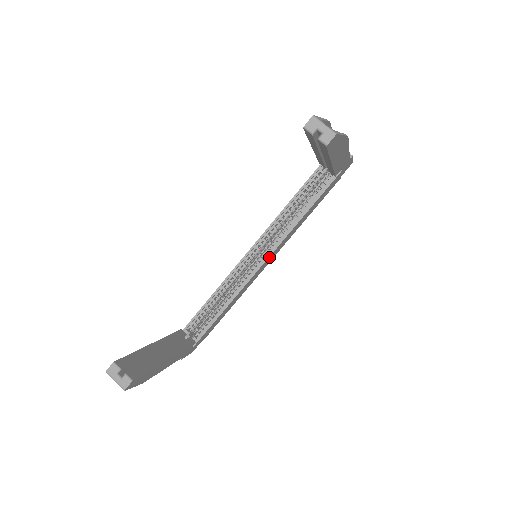
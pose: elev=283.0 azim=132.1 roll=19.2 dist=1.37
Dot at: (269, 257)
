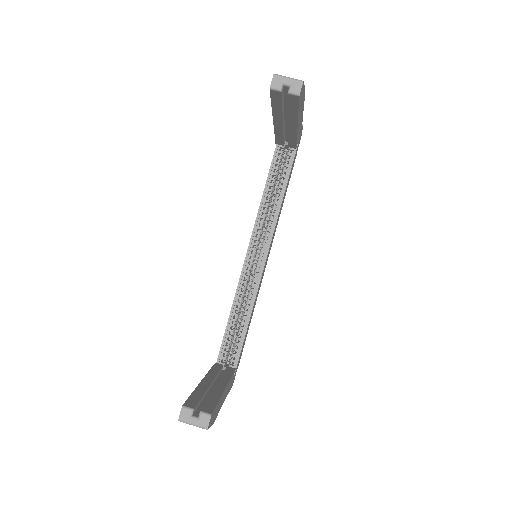
Dot at: (268, 252)
